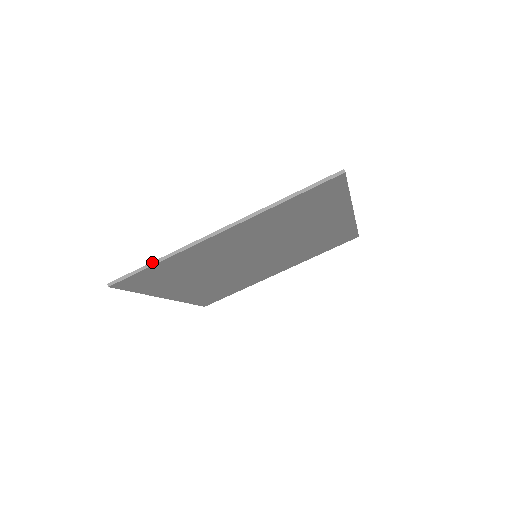
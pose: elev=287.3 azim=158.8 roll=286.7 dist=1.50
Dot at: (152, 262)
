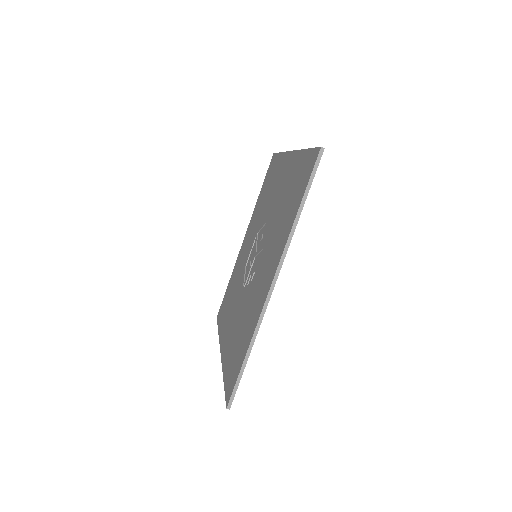
Dot at: (245, 359)
